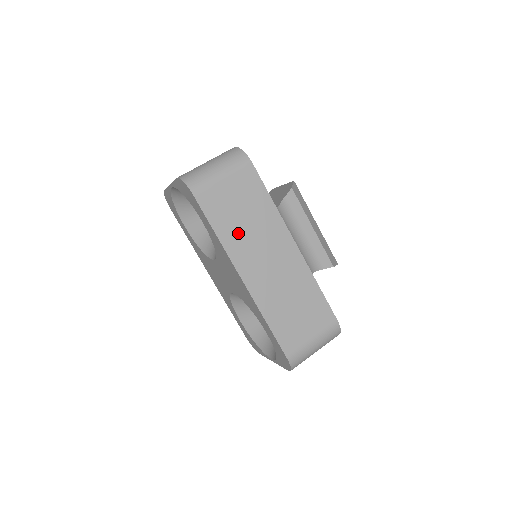
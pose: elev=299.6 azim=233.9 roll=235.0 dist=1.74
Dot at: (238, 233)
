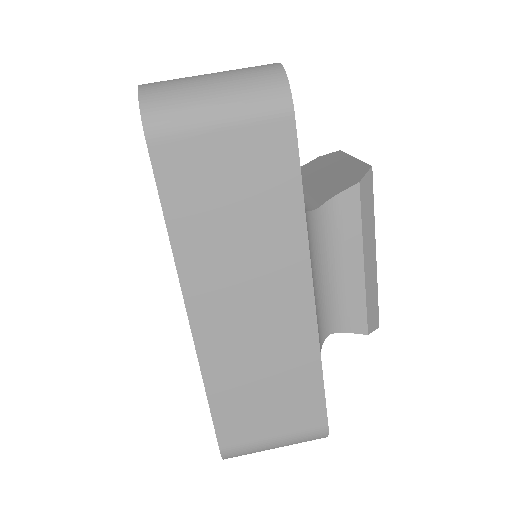
Dot at: (211, 240)
